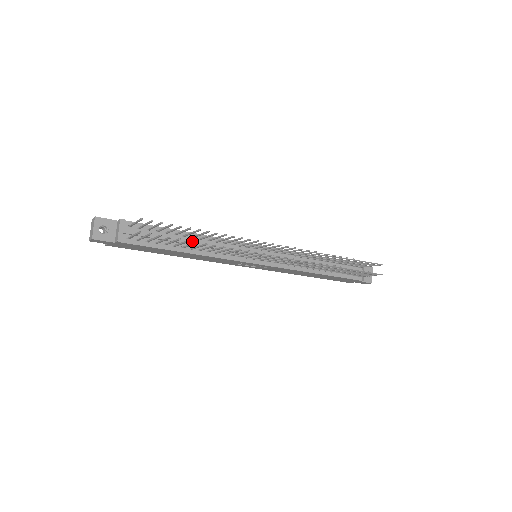
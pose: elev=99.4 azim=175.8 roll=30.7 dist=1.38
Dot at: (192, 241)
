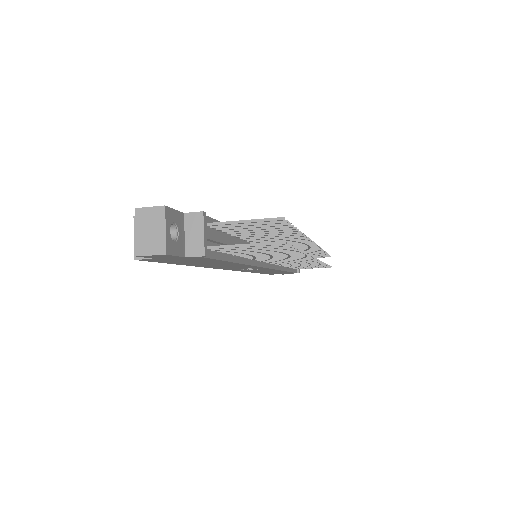
Dot at: occluded
